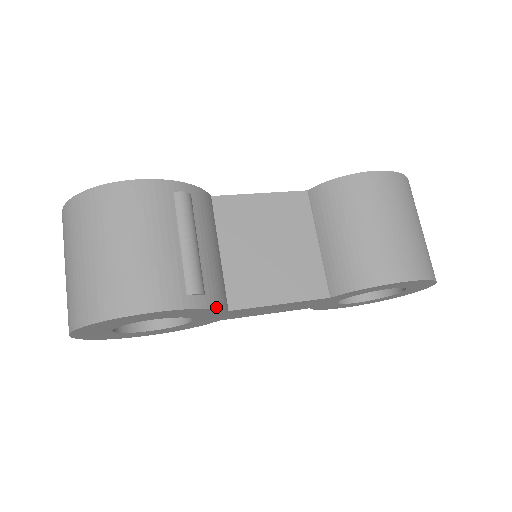
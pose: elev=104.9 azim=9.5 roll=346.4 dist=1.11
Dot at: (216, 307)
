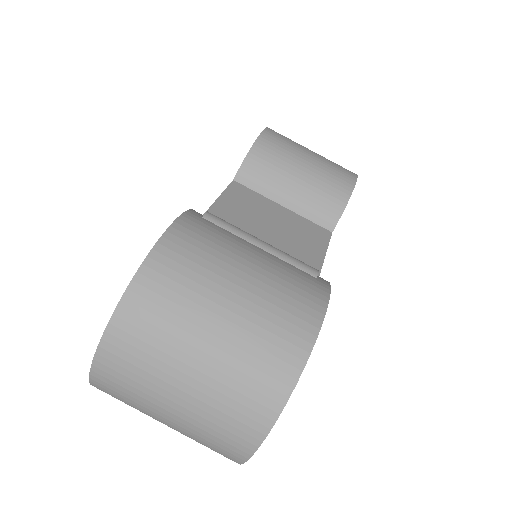
Dot at: occluded
